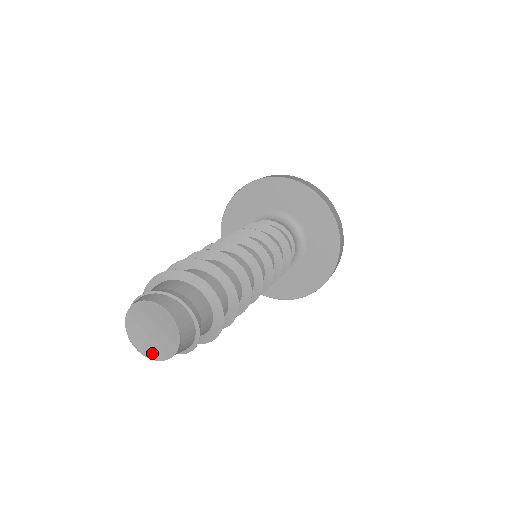
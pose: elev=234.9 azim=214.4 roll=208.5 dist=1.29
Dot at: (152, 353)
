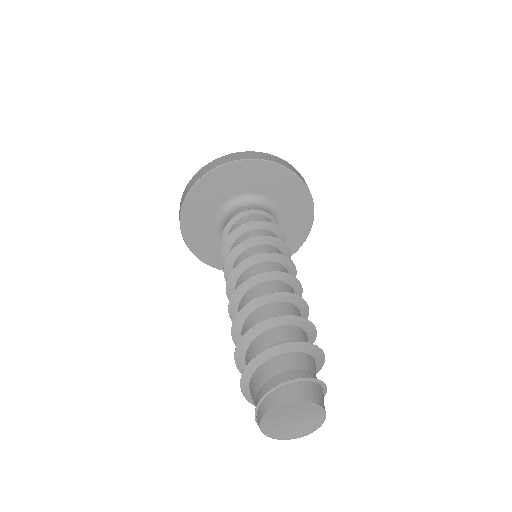
Dot at: (307, 430)
